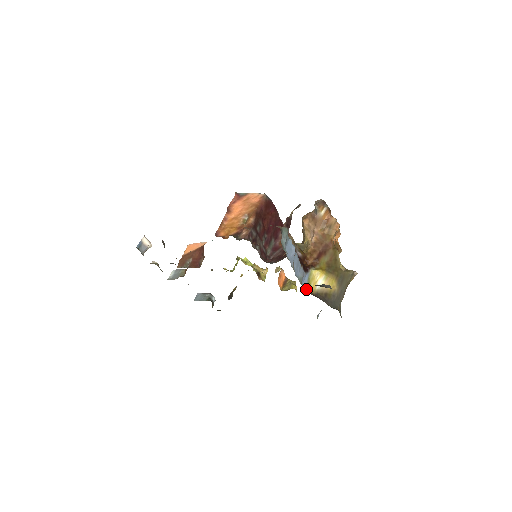
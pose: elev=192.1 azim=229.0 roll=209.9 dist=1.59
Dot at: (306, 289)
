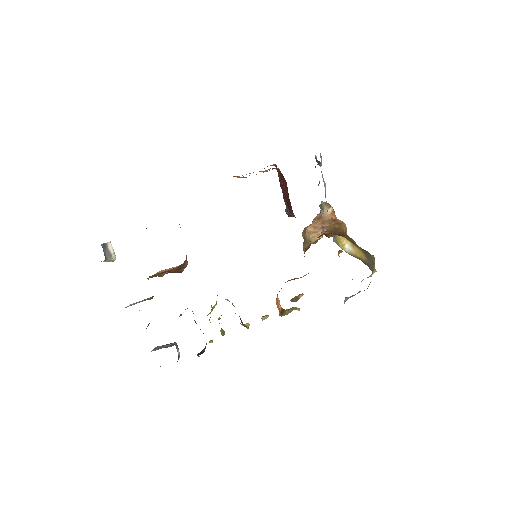
Dot at: occluded
